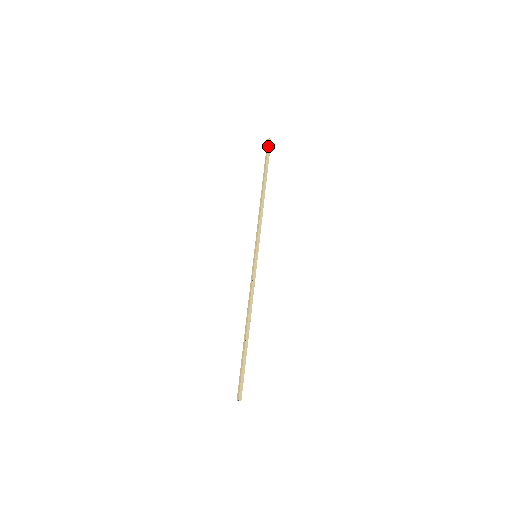
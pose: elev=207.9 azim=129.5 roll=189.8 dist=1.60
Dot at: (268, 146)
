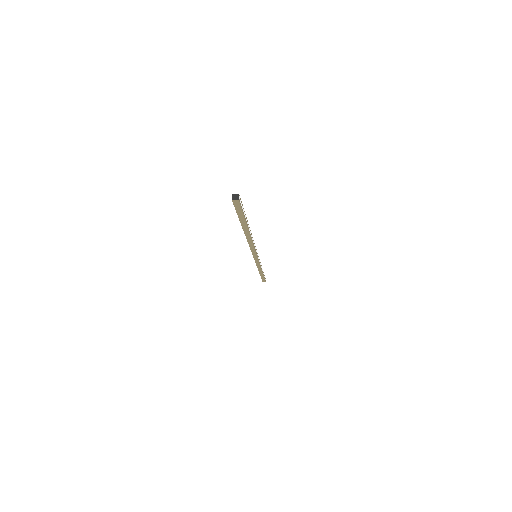
Dot at: (234, 206)
